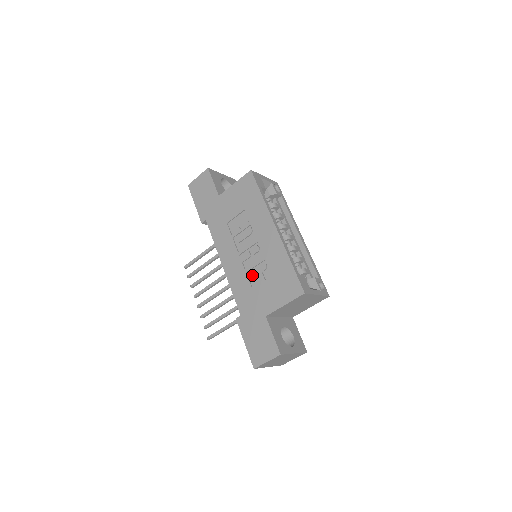
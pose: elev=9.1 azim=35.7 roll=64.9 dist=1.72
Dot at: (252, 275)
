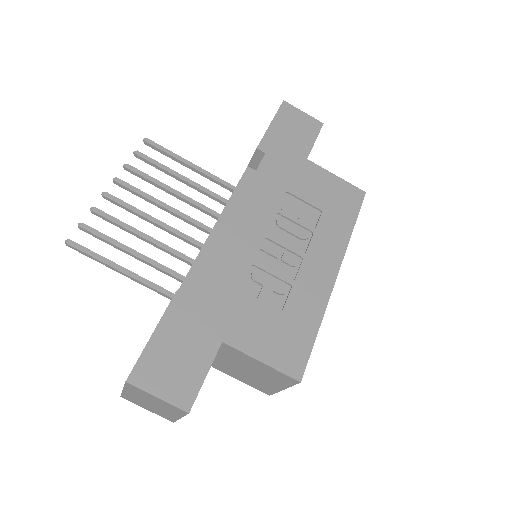
Dot at: (258, 277)
